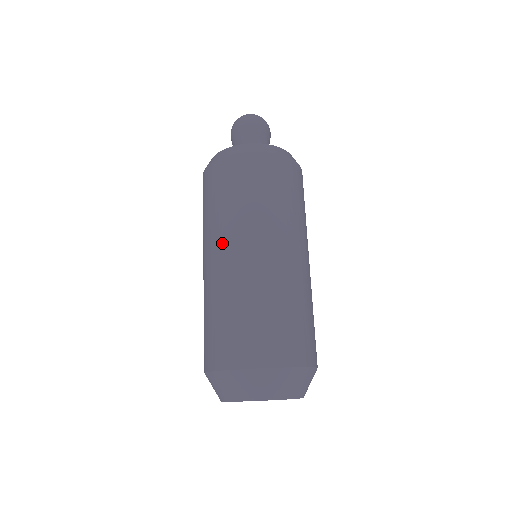
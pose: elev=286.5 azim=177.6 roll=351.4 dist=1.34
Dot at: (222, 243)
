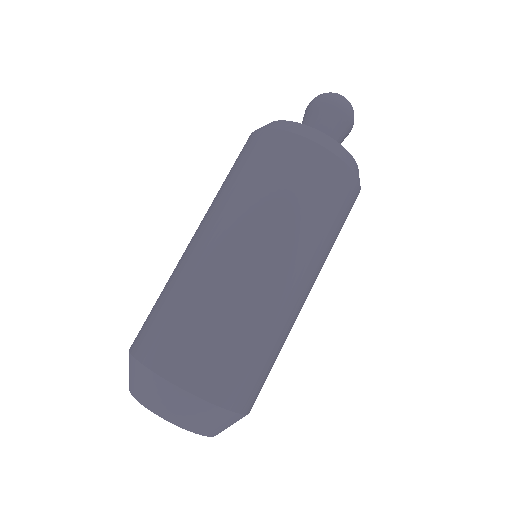
Dot at: (211, 223)
